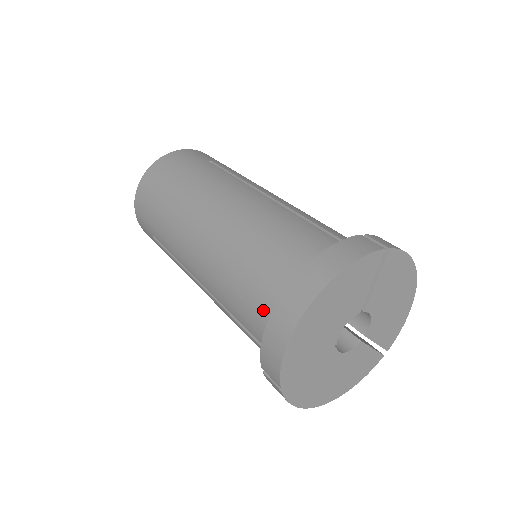
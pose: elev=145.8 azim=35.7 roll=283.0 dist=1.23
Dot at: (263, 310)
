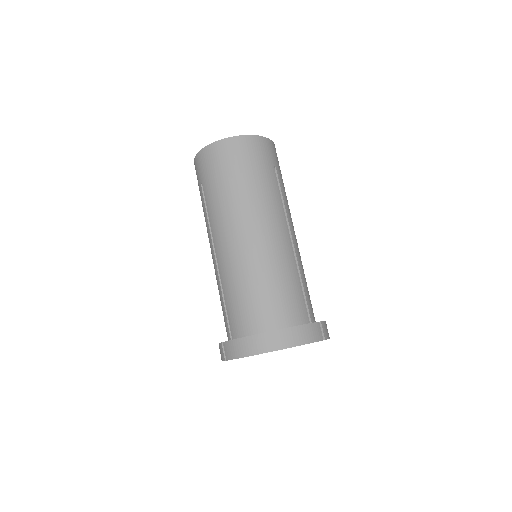
Dot at: (246, 320)
